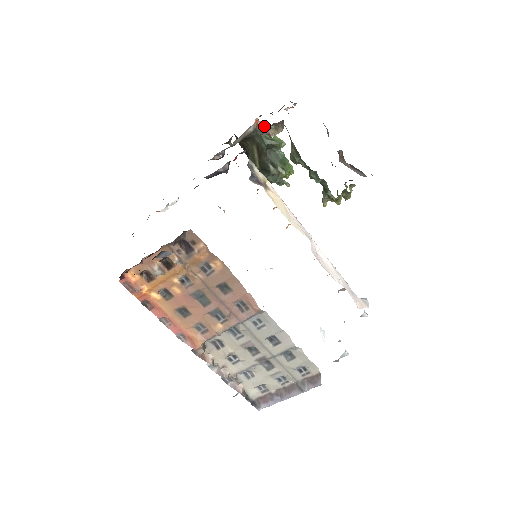
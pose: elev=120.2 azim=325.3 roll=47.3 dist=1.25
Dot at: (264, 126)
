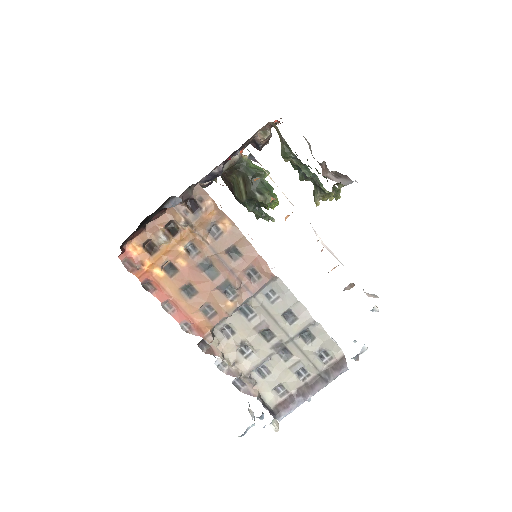
Dot at: (251, 144)
